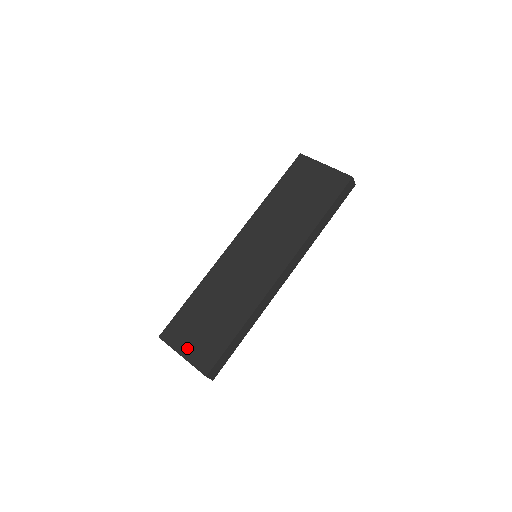
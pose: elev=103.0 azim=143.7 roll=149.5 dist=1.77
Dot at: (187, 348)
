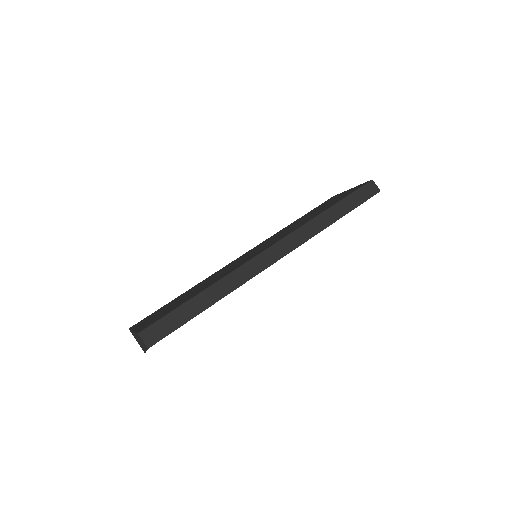
Dot at: (143, 324)
